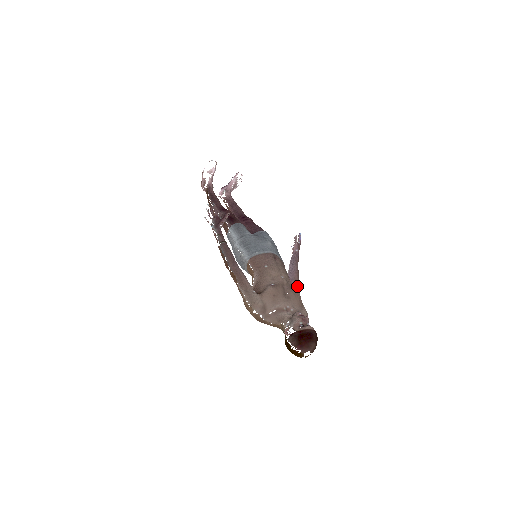
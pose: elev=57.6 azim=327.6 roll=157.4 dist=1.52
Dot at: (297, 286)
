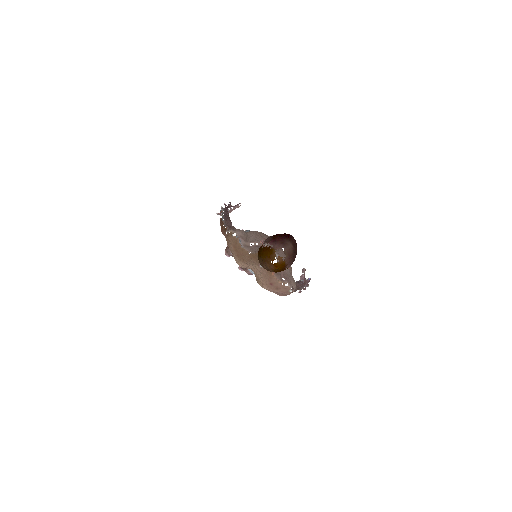
Dot at: occluded
